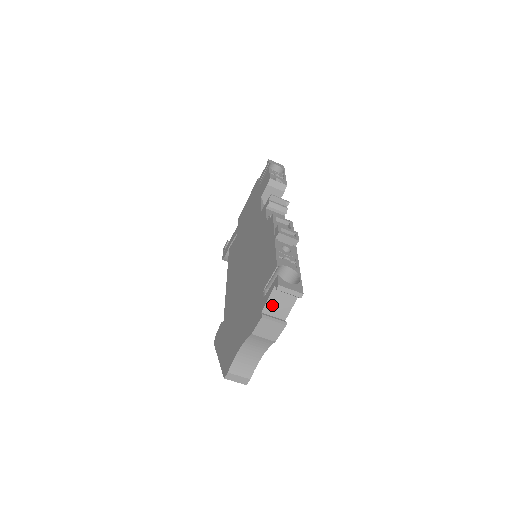
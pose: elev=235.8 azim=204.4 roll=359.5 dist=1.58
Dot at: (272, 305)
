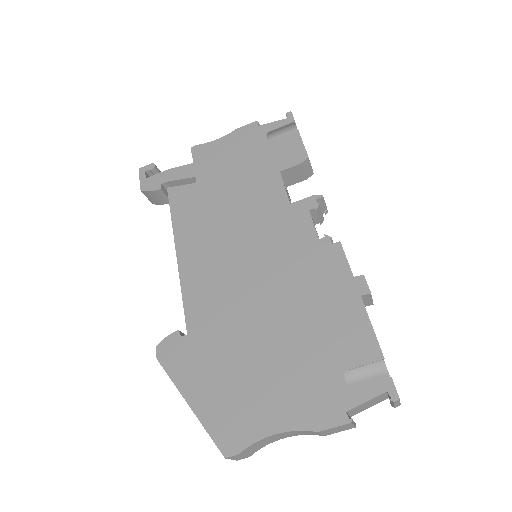
Dot at: (361, 406)
